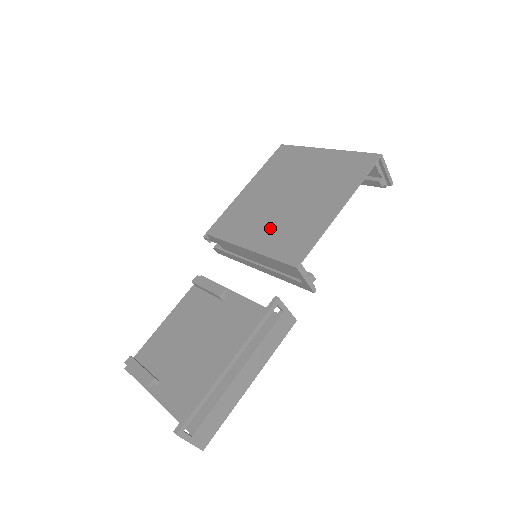
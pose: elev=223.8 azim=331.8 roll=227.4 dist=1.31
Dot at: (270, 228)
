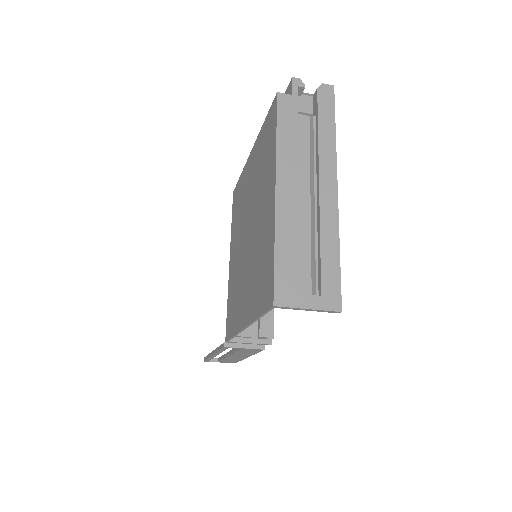
Dot at: (235, 263)
